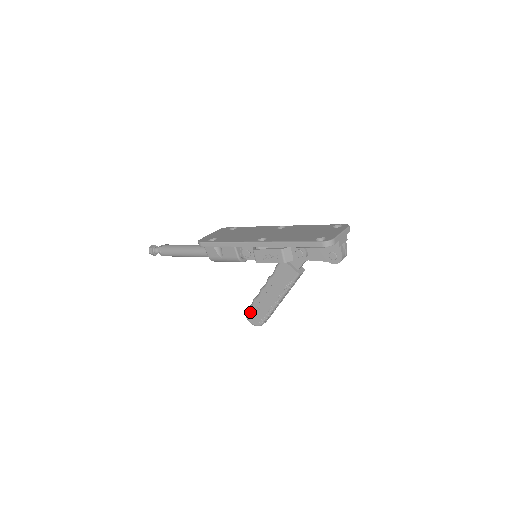
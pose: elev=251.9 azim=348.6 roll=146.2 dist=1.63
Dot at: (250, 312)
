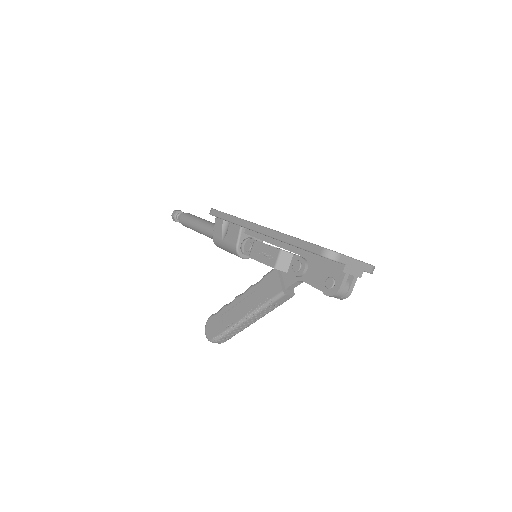
Dot at: (212, 319)
